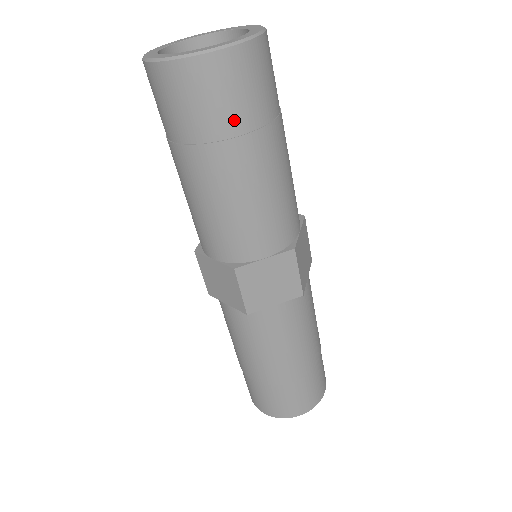
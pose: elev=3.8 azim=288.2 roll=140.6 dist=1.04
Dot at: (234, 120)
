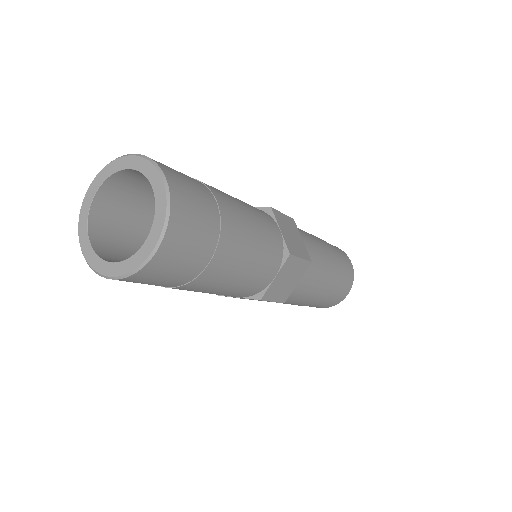
Dot at: (158, 285)
